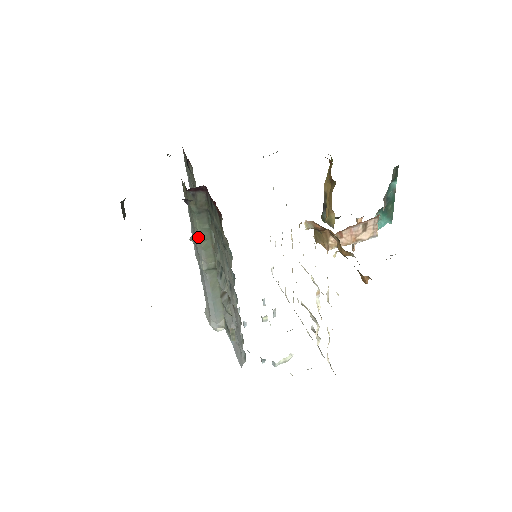
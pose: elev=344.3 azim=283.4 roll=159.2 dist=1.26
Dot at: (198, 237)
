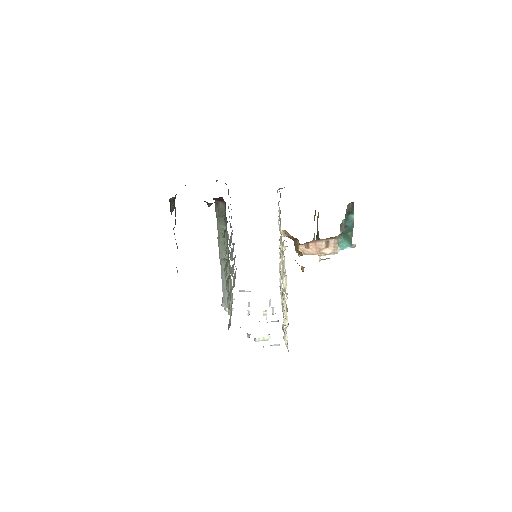
Dot at: (219, 234)
